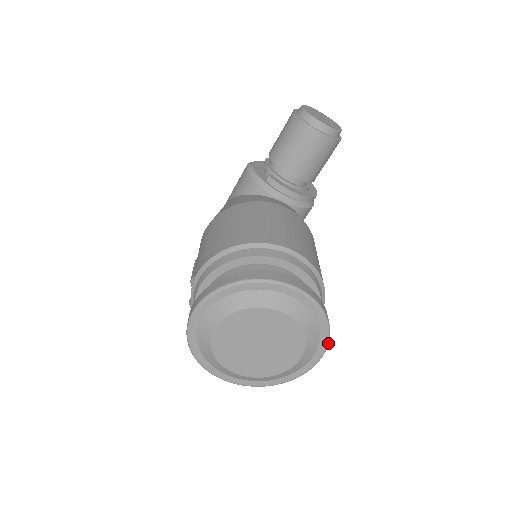
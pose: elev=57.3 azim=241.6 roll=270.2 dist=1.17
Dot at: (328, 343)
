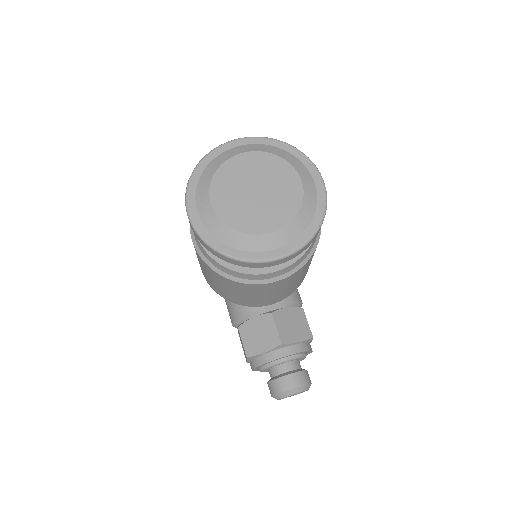
Dot at: (309, 159)
